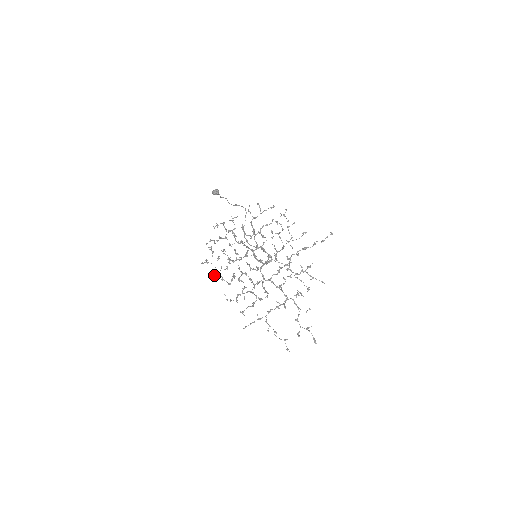
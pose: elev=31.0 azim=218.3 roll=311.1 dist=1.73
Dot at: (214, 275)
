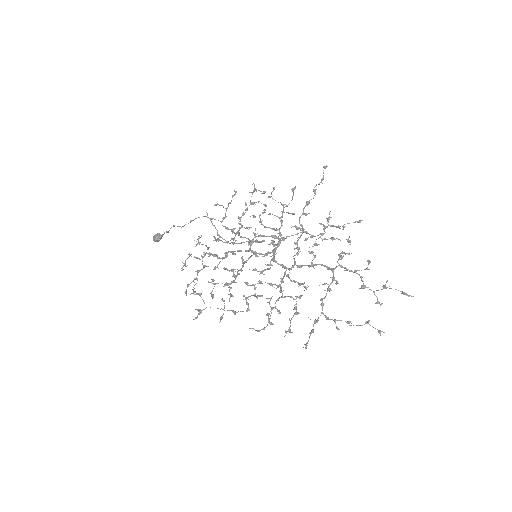
Dot at: (221, 316)
